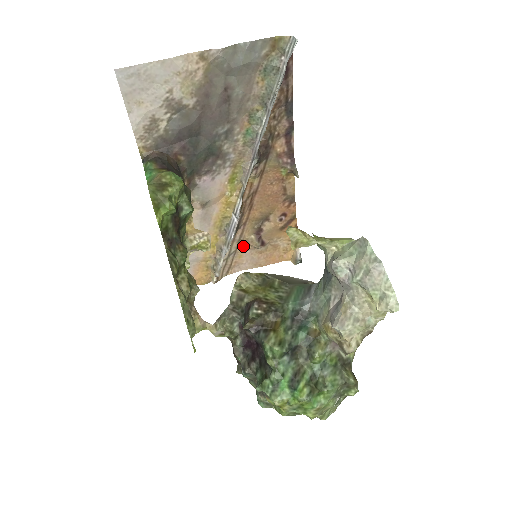
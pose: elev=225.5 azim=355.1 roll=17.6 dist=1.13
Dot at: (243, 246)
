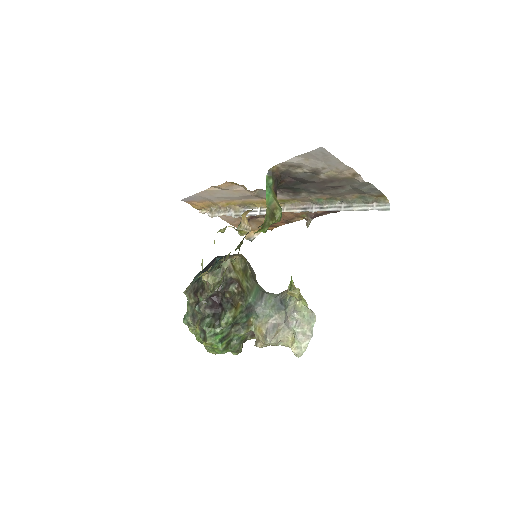
Dot at: occluded
